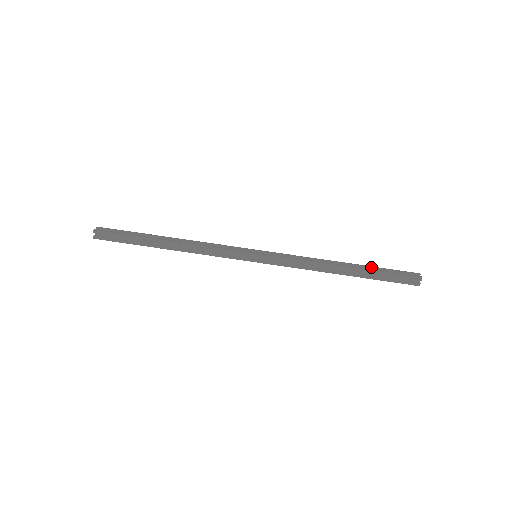
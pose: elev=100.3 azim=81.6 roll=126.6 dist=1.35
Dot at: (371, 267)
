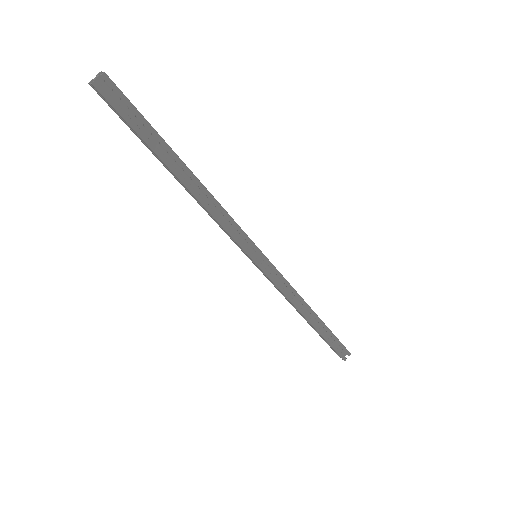
Dot at: (327, 331)
